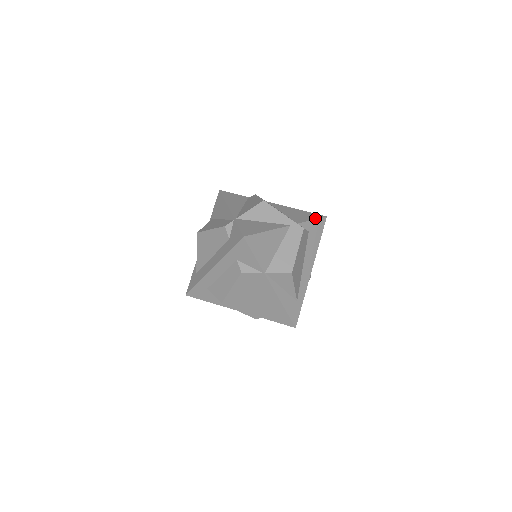
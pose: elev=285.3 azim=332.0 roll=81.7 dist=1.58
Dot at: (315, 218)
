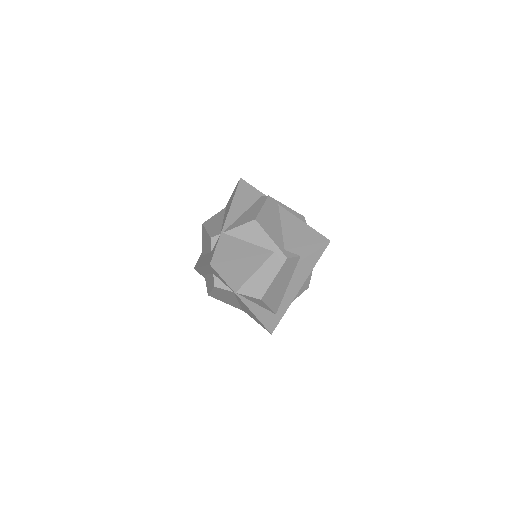
Dot at: (313, 242)
